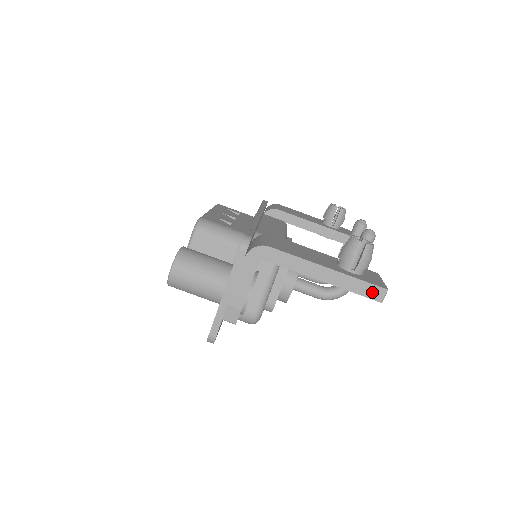
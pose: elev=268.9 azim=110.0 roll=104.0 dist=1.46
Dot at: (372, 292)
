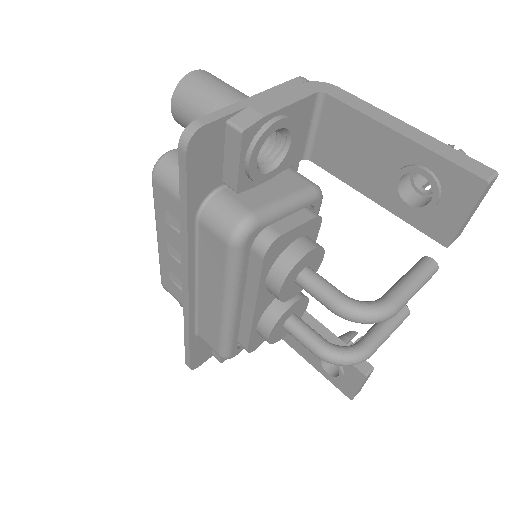
Dot at: (473, 166)
